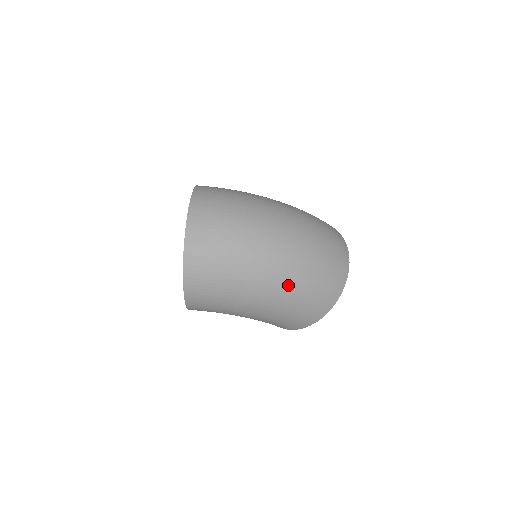
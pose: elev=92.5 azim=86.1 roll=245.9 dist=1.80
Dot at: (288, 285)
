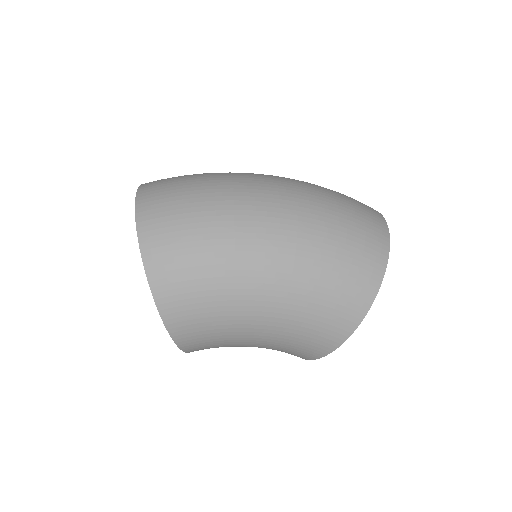
Dot at: (299, 230)
